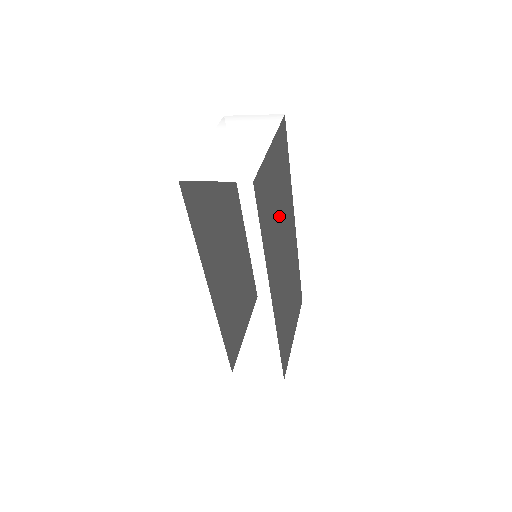
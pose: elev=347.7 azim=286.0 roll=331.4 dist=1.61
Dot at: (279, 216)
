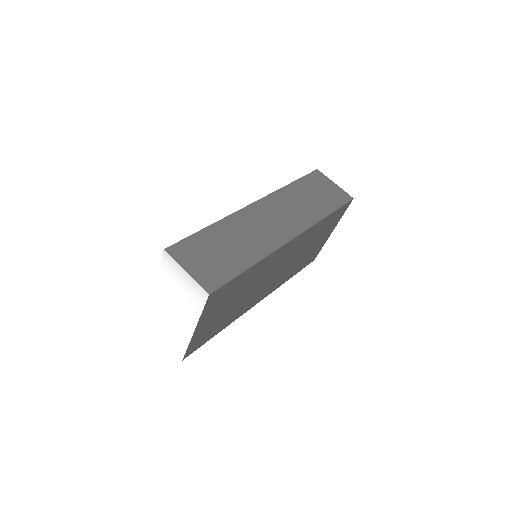
Dot at: (245, 294)
